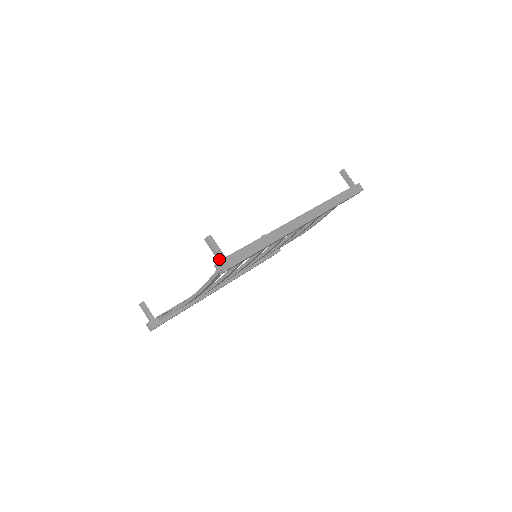
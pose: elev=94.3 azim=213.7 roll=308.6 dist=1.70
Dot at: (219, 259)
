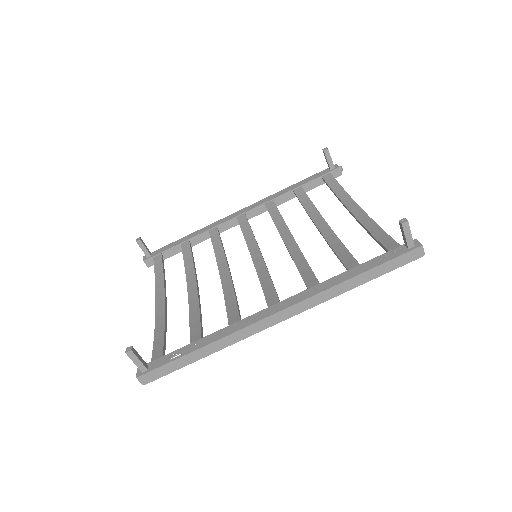
Dot at: (141, 369)
